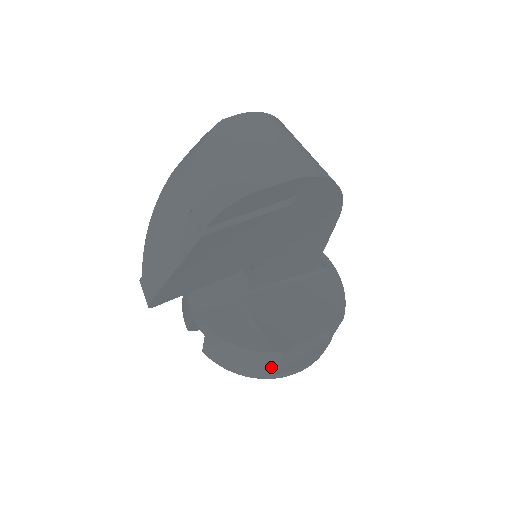
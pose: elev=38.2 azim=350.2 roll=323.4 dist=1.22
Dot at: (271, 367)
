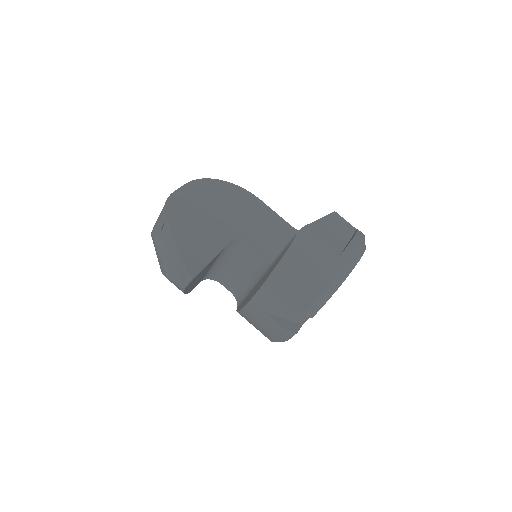
Dot at: (323, 249)
